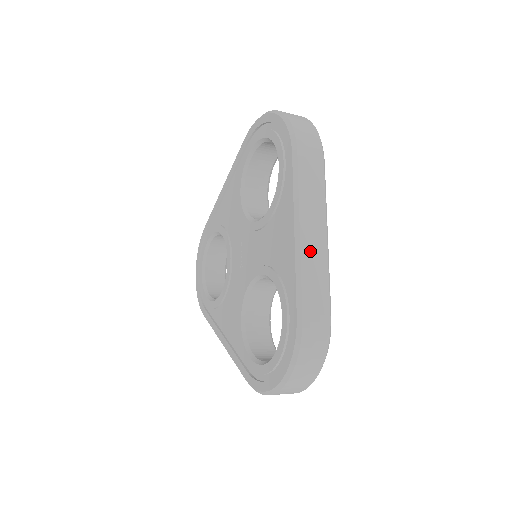
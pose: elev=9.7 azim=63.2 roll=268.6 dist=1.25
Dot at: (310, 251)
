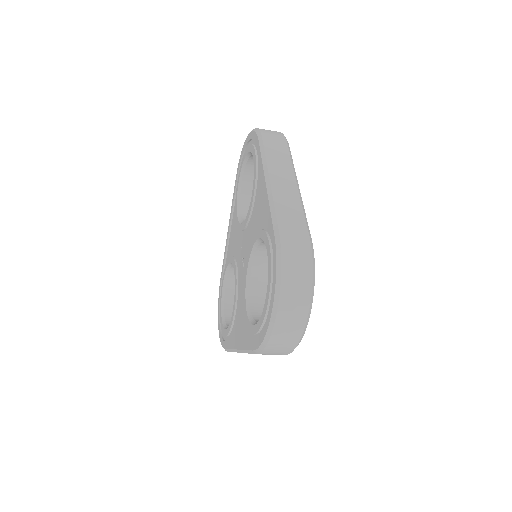
Dot at: (282, 193)
